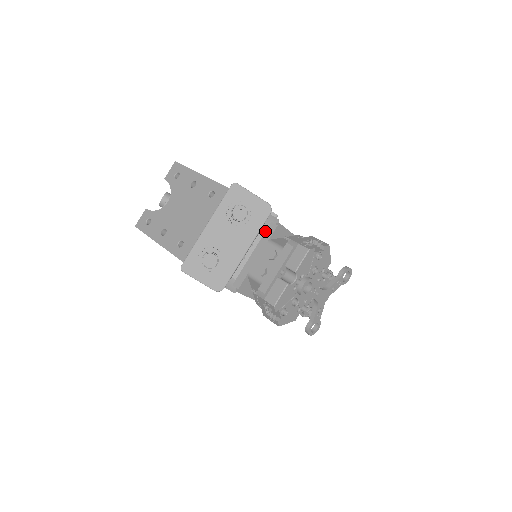
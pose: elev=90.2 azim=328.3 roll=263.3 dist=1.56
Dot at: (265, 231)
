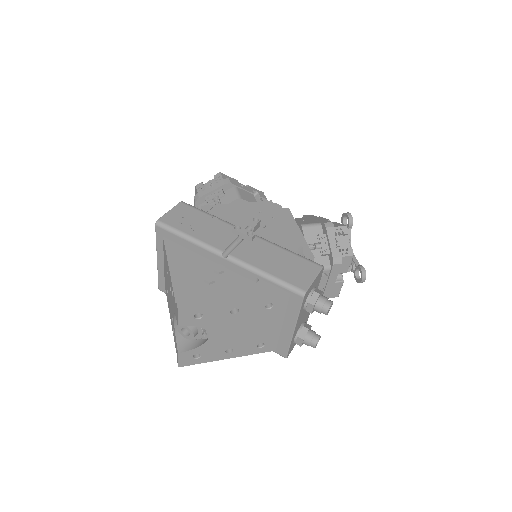
Dot at: occluded
